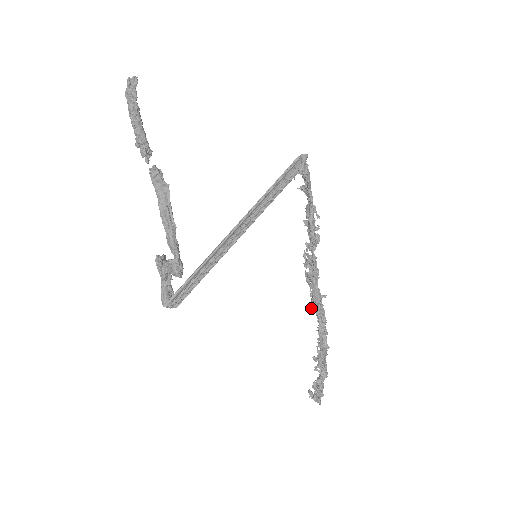
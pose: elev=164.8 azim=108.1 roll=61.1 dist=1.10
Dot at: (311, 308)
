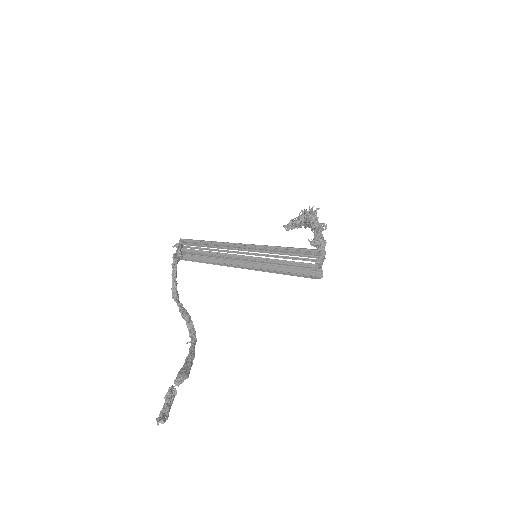
Dot at: (303, 212)
